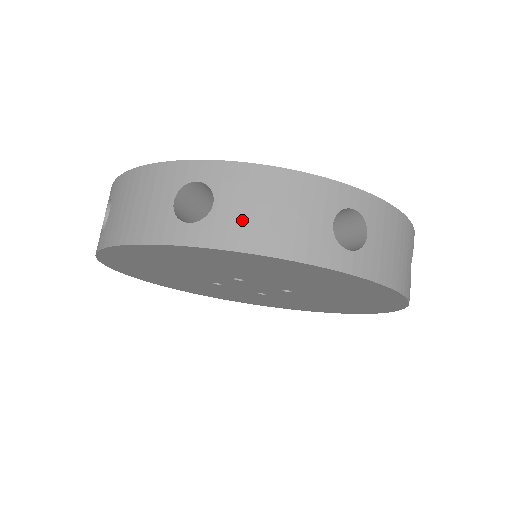
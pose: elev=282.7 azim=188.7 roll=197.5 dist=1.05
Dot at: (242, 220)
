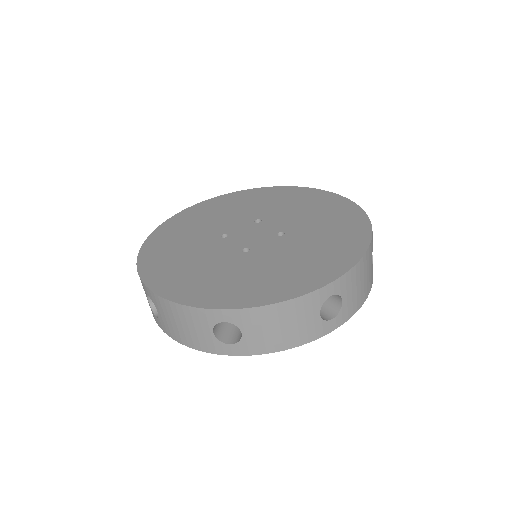
Dot at: (264, 338)
